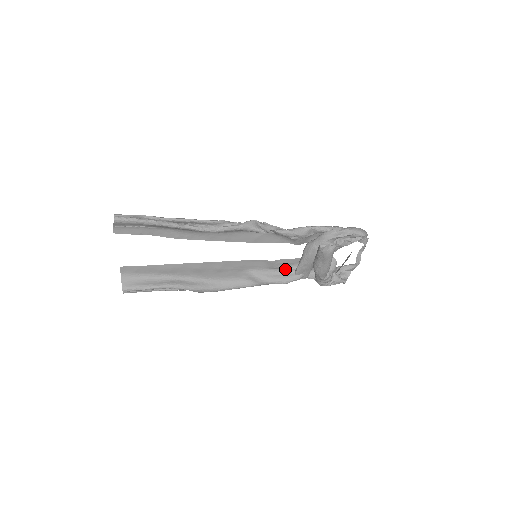
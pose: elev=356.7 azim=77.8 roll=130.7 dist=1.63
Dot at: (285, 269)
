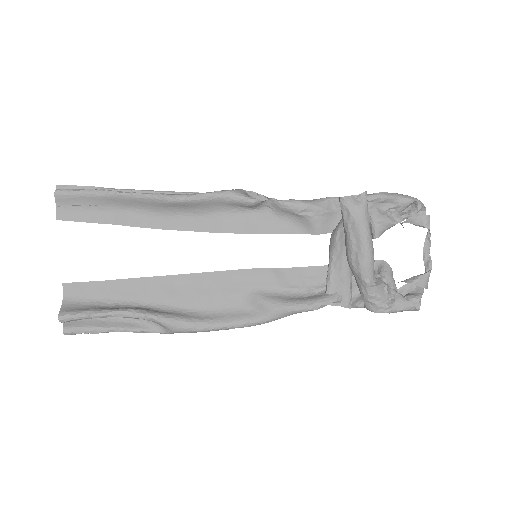
Dot at: (310, 289)
